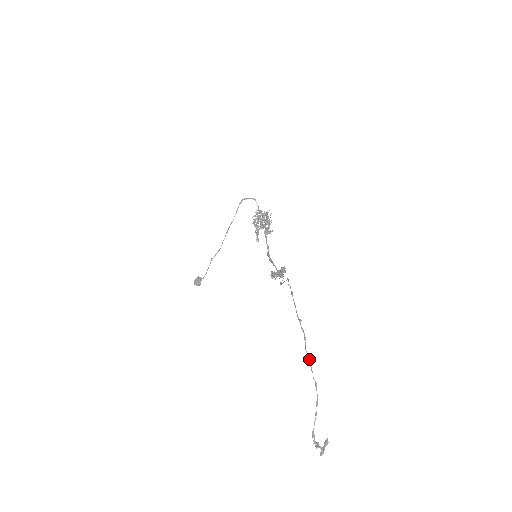
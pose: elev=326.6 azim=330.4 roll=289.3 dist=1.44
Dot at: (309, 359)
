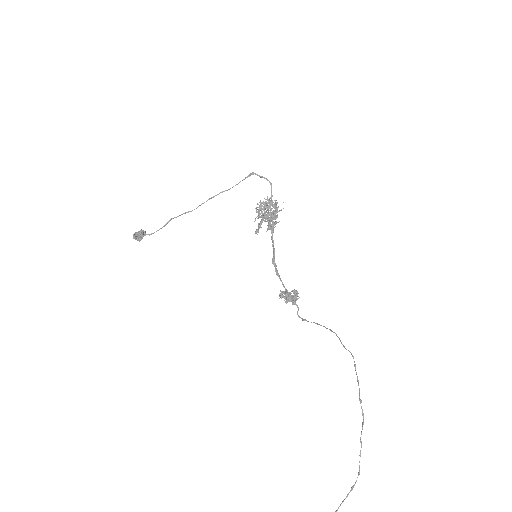
Dot at: occluded
